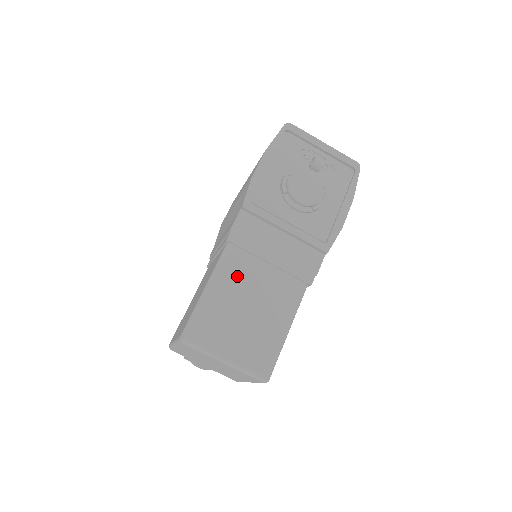
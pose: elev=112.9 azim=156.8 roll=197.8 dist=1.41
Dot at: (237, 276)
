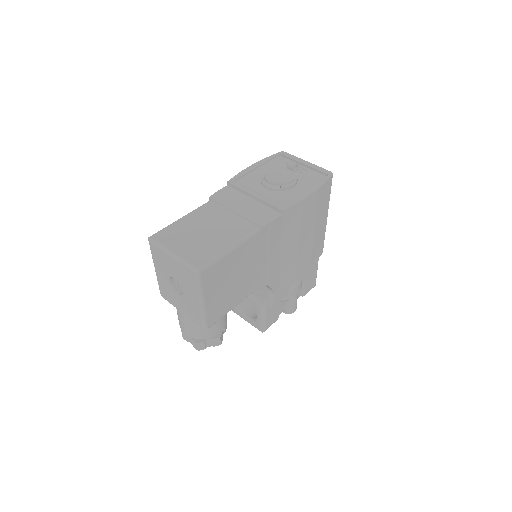
Dot at: (206, 215)
